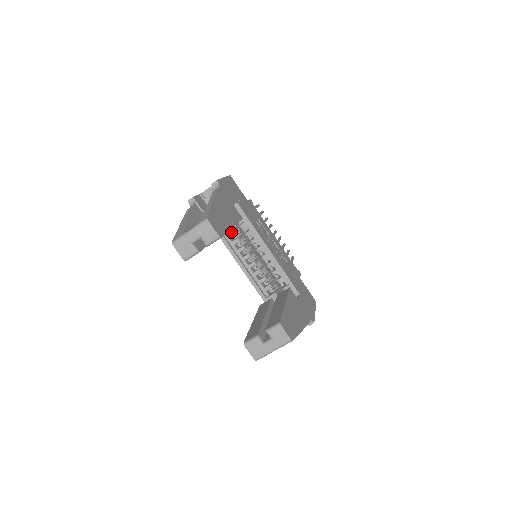
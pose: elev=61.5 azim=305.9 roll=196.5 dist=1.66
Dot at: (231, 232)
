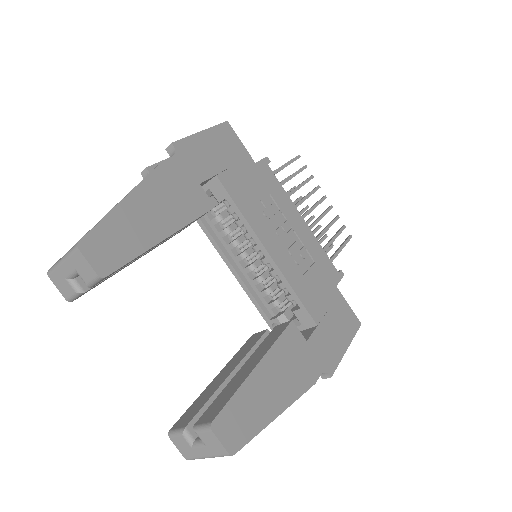
Dot at: (216, 218)
